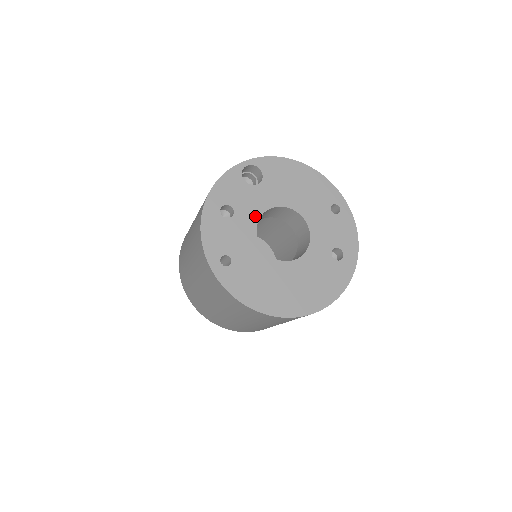
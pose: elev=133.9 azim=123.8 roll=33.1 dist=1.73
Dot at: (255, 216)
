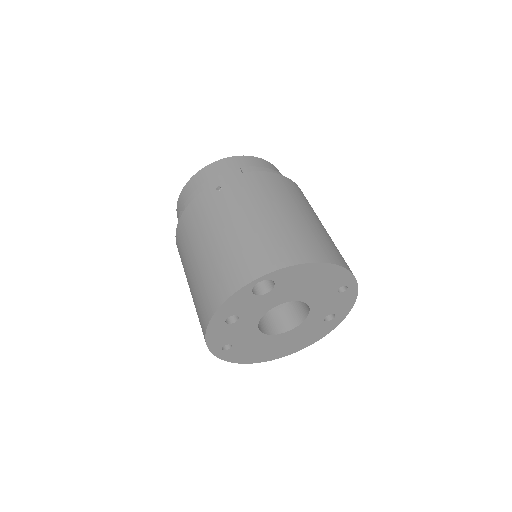
Dot at: (259, 315)
